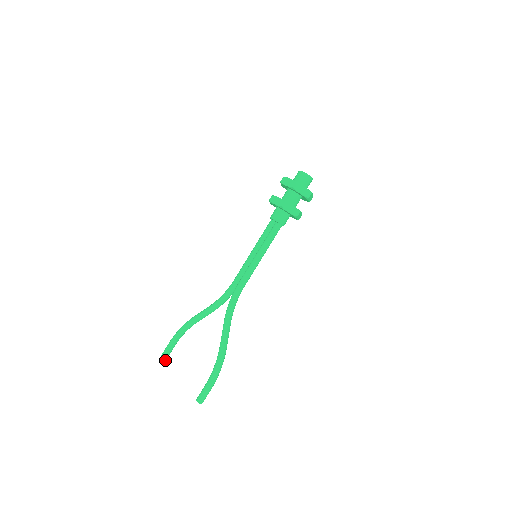
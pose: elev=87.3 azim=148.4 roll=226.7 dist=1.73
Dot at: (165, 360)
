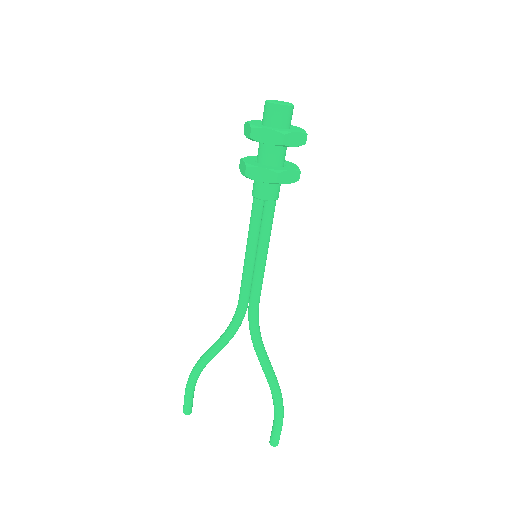
Dot at: (191, 412)
